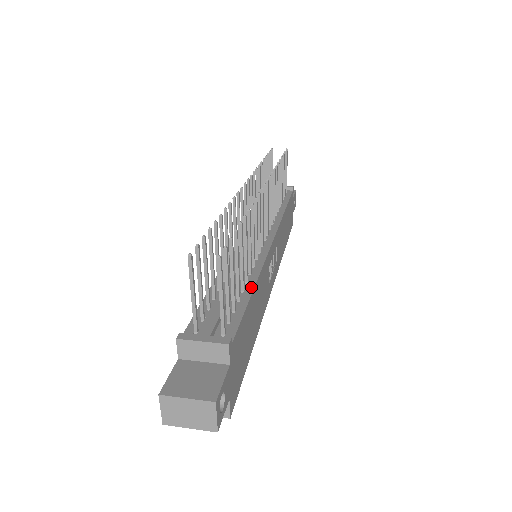
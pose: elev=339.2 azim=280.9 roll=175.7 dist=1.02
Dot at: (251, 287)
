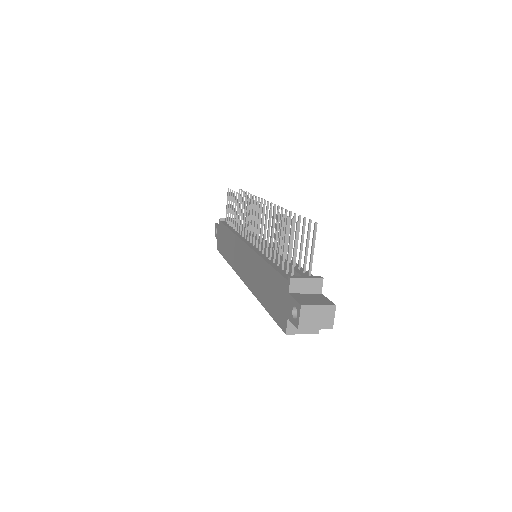
Dot at: occluded
